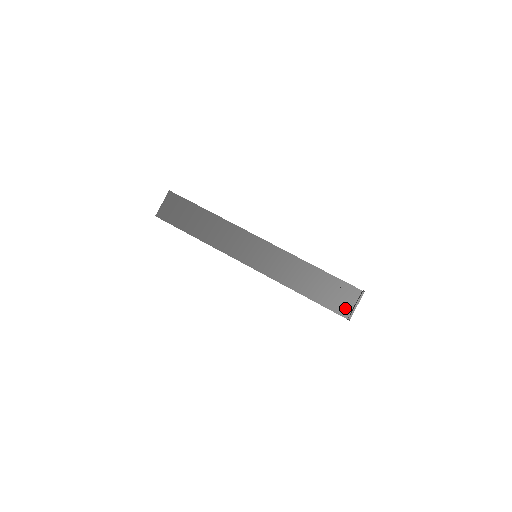
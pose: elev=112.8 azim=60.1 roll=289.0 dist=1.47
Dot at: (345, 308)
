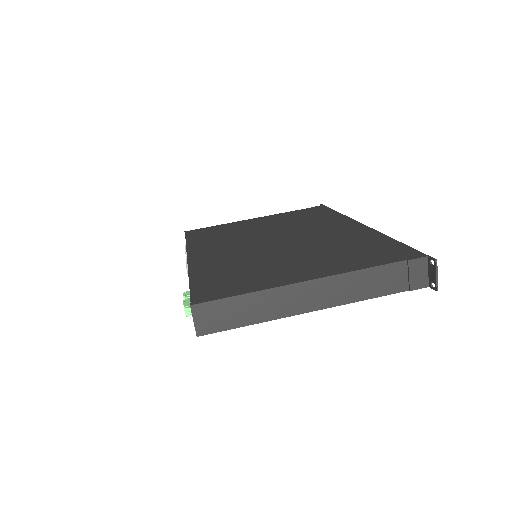
Dot at: (422, 280)
